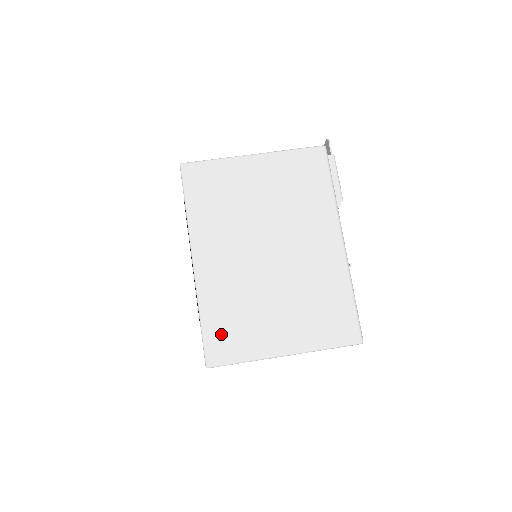
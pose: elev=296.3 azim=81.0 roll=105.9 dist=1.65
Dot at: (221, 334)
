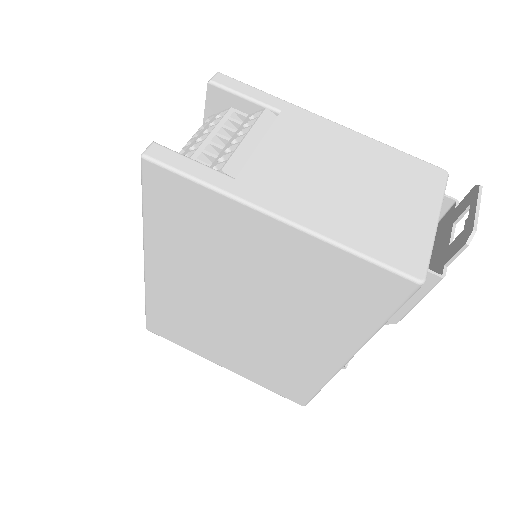
Dot at: (164, 324)
